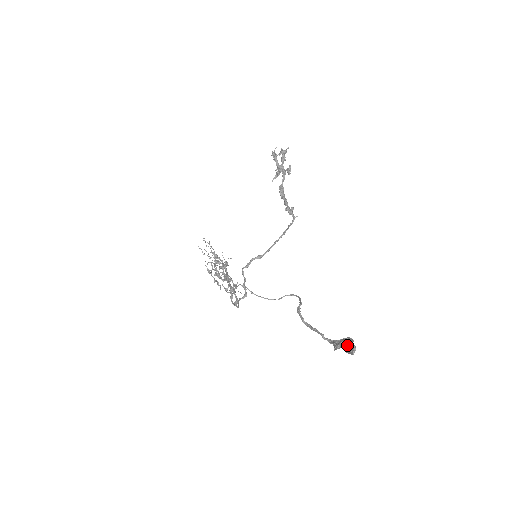
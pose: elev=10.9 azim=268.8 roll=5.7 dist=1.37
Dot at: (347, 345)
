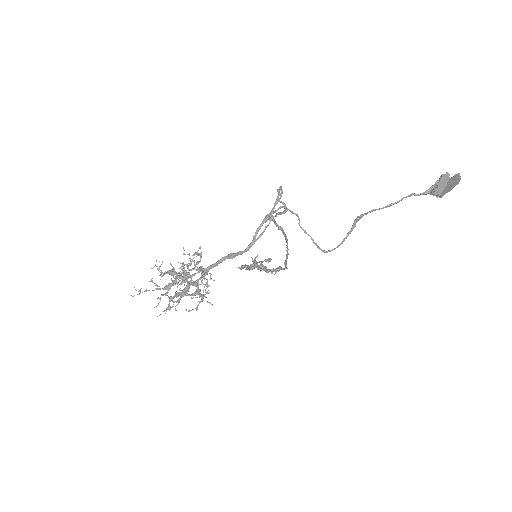
Dot at: (448, 181)
